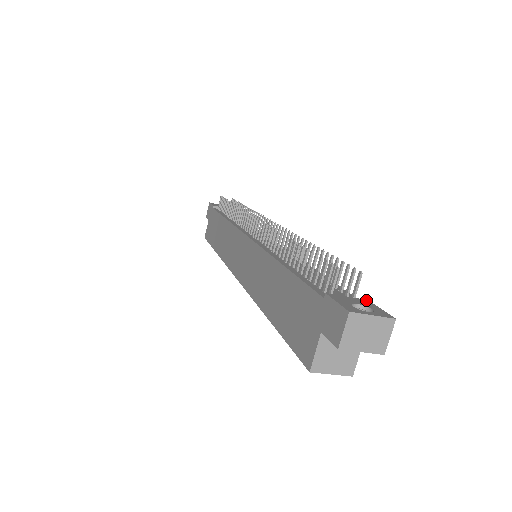
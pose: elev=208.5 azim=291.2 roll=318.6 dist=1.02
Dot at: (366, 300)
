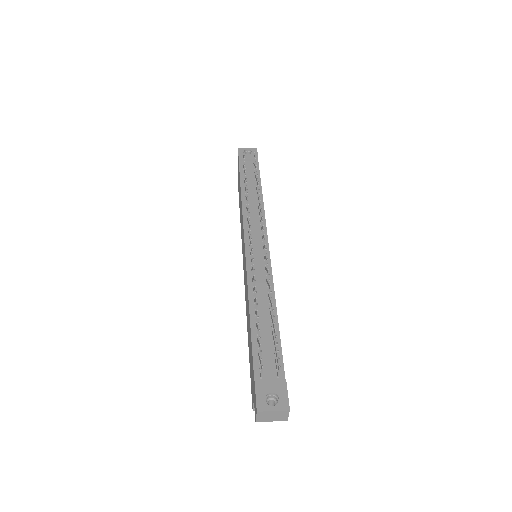
Dot at: (284, 381)
